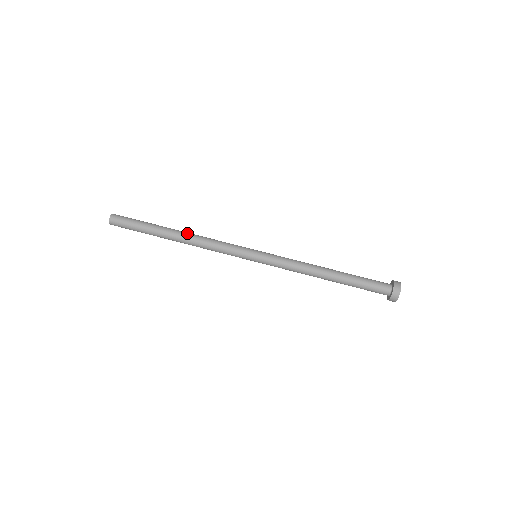
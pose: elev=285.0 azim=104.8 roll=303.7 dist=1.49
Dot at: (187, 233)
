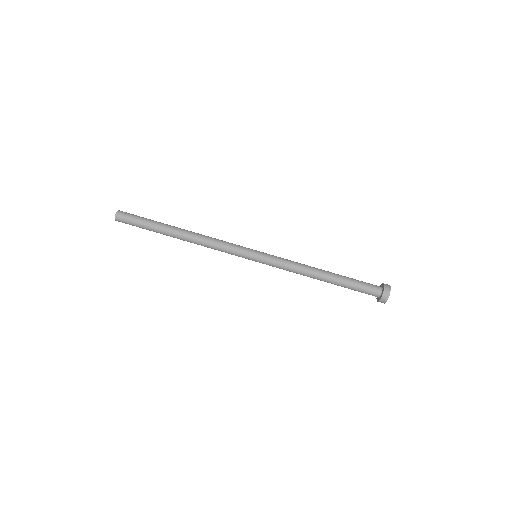
Dot at: (189, 237)
